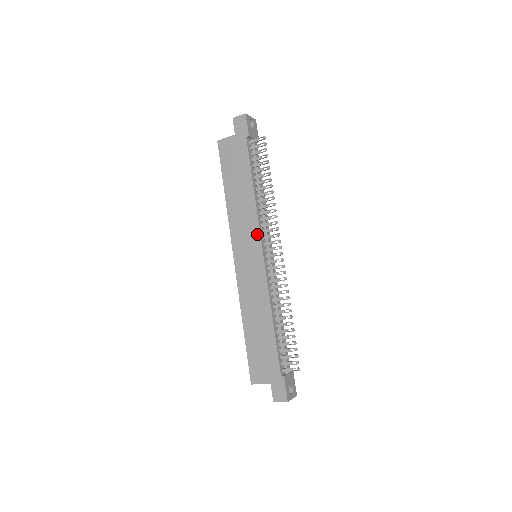
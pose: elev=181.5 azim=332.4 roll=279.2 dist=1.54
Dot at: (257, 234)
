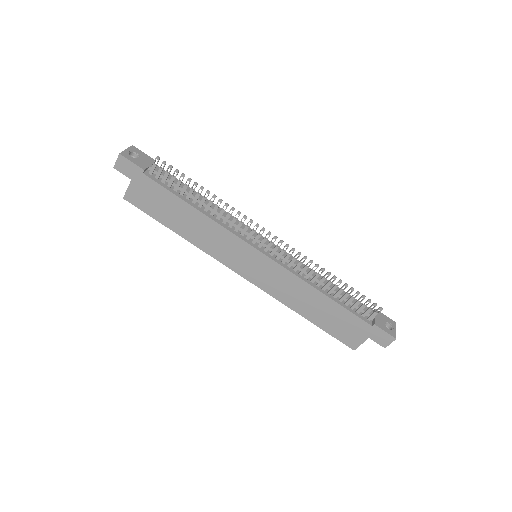
Dot at: (239, 242)
